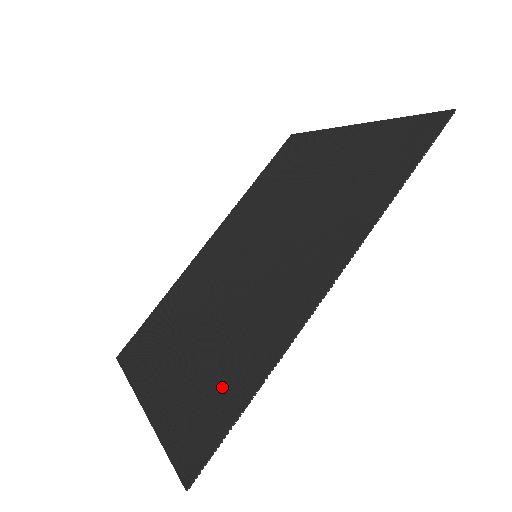
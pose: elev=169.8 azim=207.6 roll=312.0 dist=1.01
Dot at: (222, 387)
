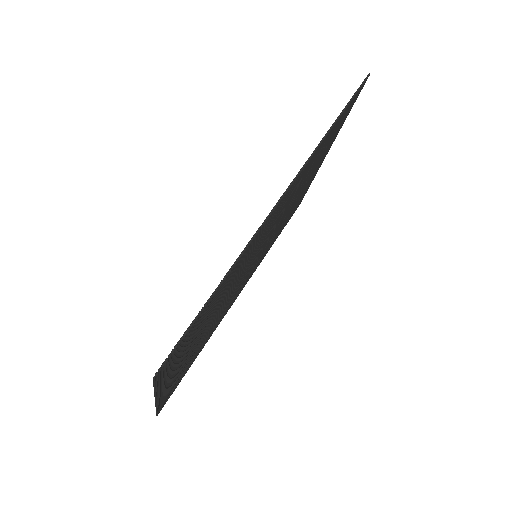
Dot at: occluded
